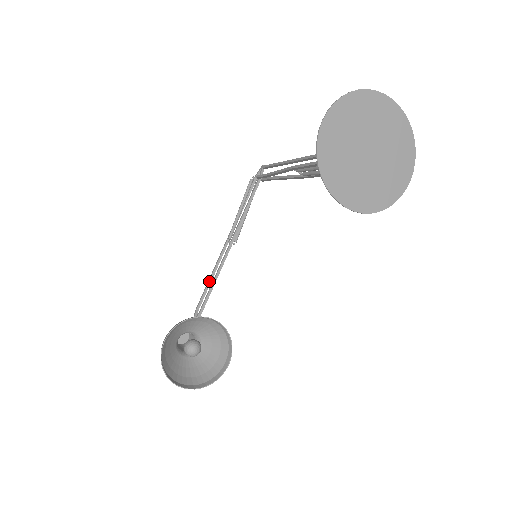
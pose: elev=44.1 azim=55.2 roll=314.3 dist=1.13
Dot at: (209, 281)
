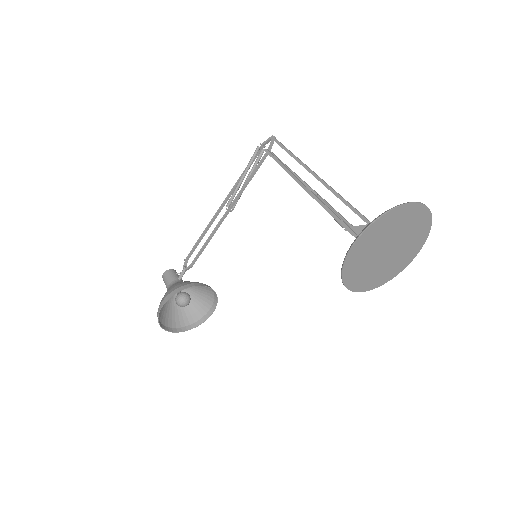
Dot at: (201, 237)
